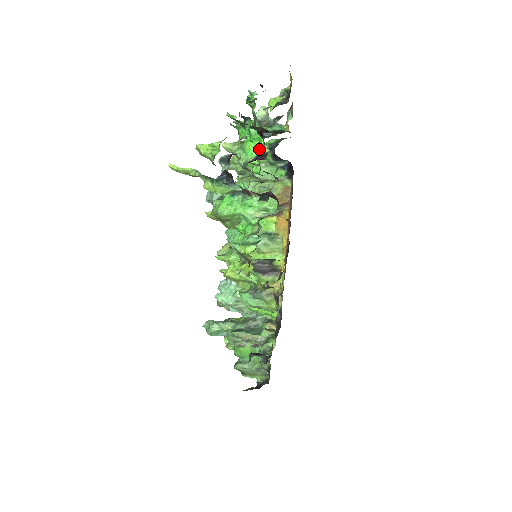
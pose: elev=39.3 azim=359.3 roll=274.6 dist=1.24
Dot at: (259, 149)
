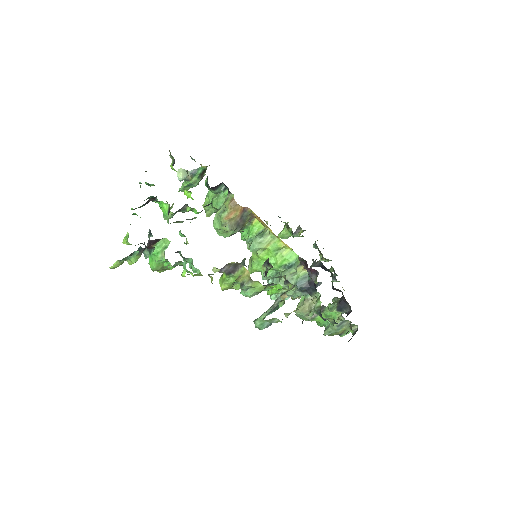
Dot at: (166, 208)
